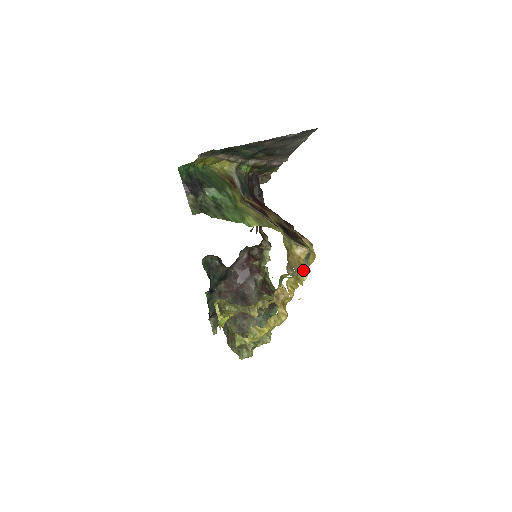
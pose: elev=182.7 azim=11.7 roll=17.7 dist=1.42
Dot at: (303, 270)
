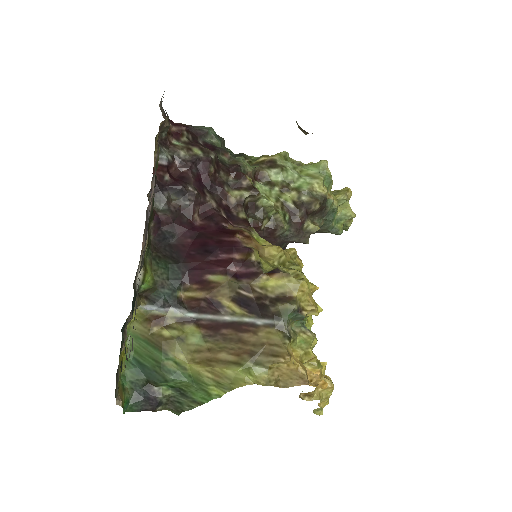
Dot at: (303, 376)
